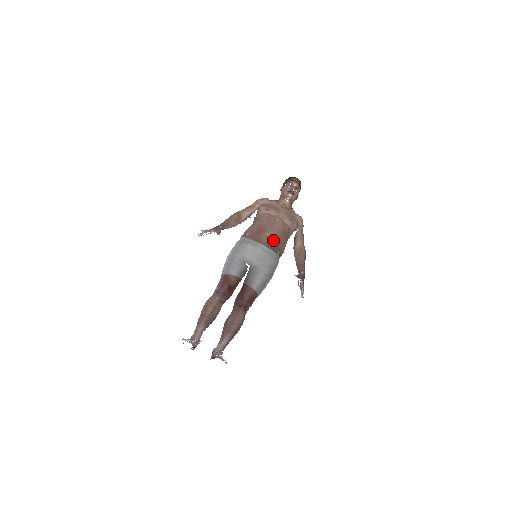
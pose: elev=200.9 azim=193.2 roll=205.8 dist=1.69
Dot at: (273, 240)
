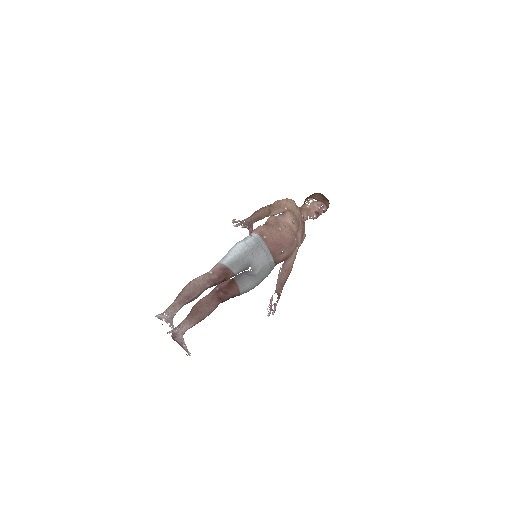
Dot at: (283, 259)
